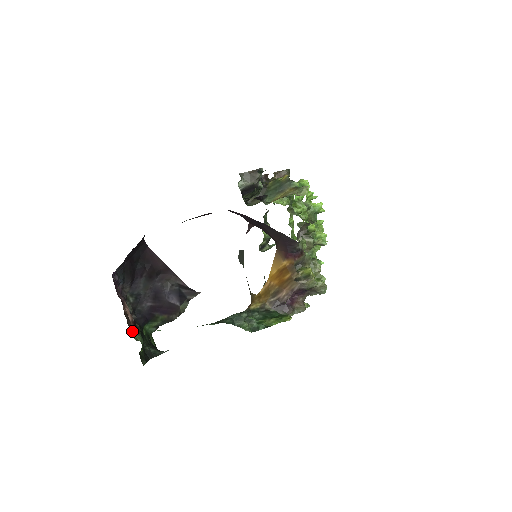
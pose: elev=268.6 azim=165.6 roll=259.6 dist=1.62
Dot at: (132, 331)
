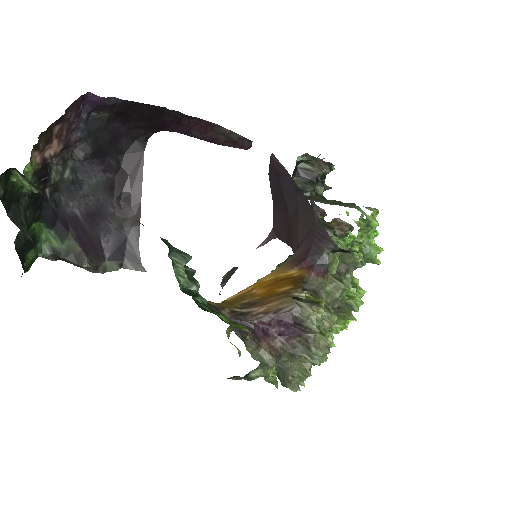
Dot at: (33, 155)
